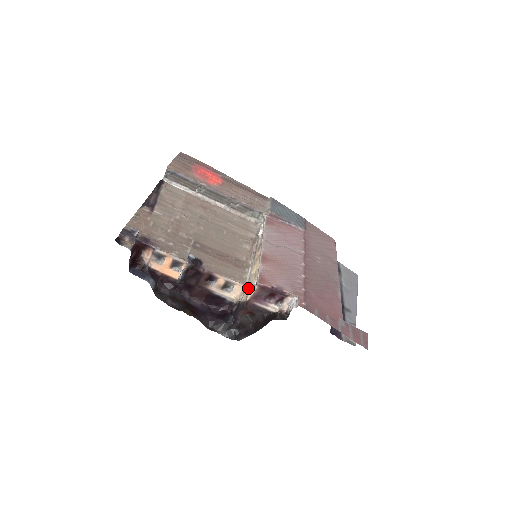
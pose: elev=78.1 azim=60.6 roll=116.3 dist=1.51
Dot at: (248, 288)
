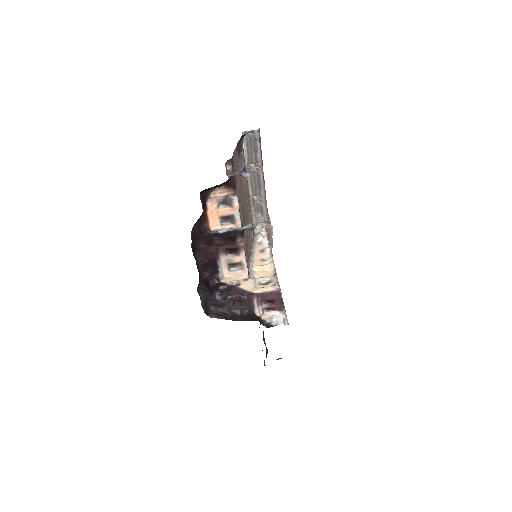
Dot at: (254, 282)
